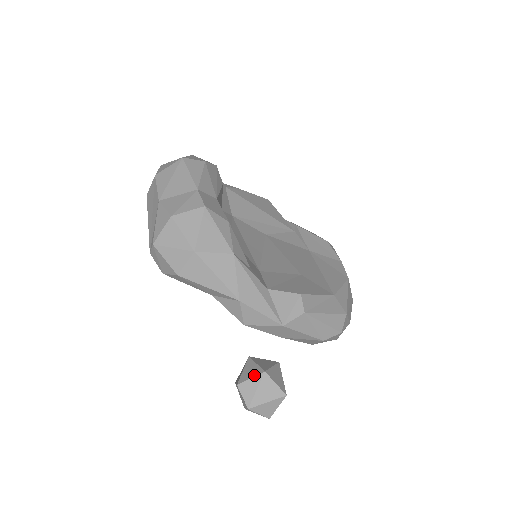
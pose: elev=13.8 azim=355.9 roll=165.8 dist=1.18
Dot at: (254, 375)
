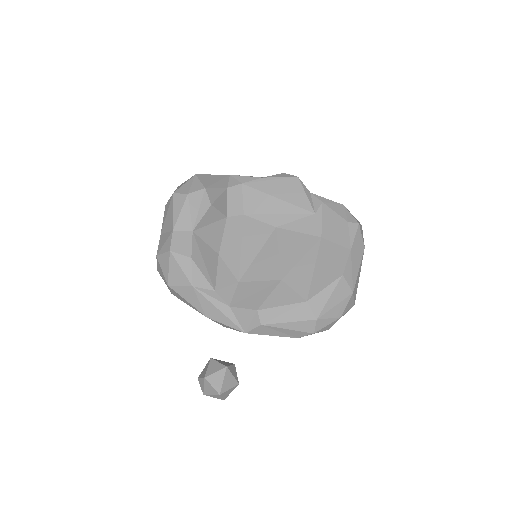
Dot at: (202, 377)
